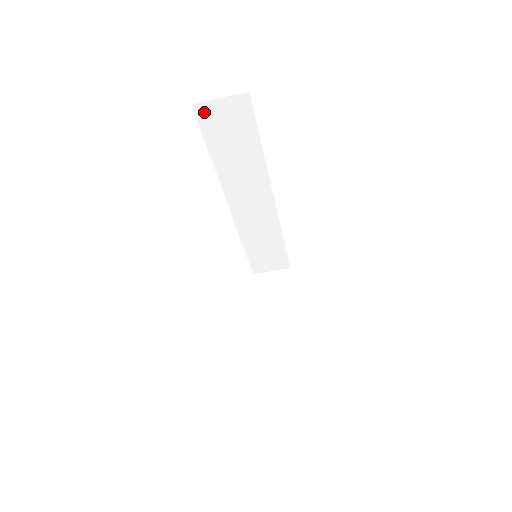
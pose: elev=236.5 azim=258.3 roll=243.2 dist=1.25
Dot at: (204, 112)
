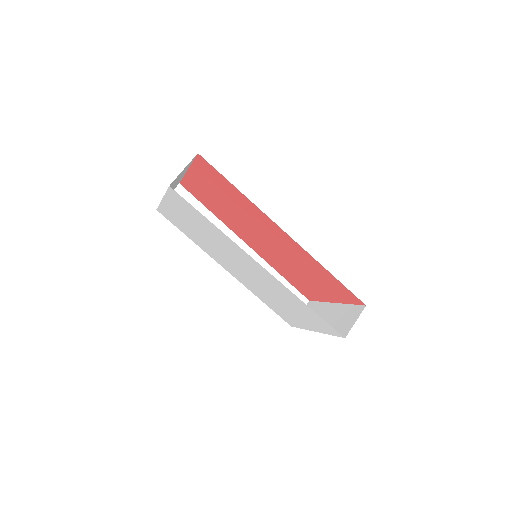
Dot at: occluded
